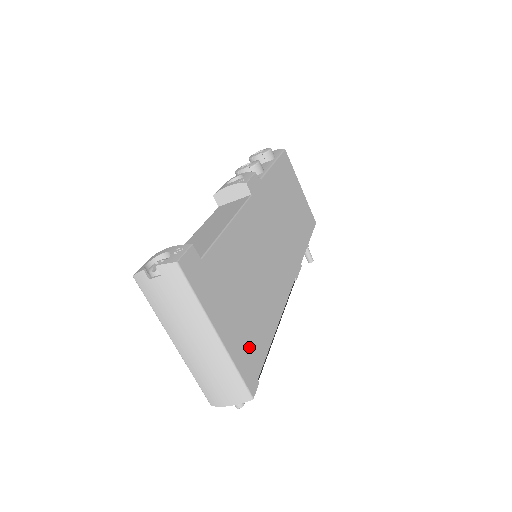
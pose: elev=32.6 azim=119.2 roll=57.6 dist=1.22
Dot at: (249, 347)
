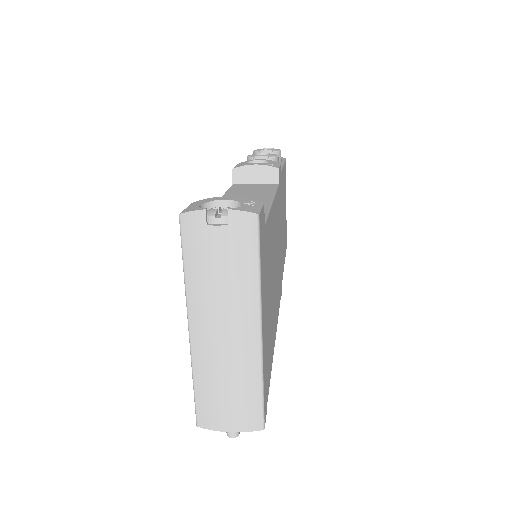
Dot at: (268, 359)
